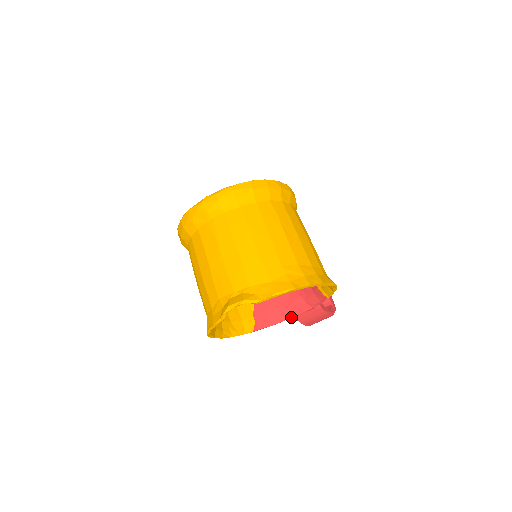
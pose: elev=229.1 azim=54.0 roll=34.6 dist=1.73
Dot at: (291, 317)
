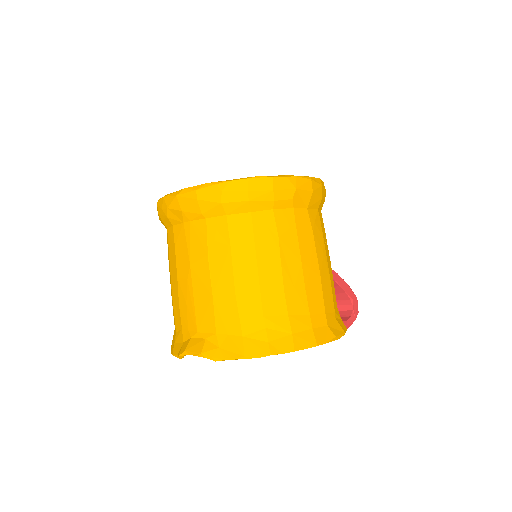
Dot at: occluded
